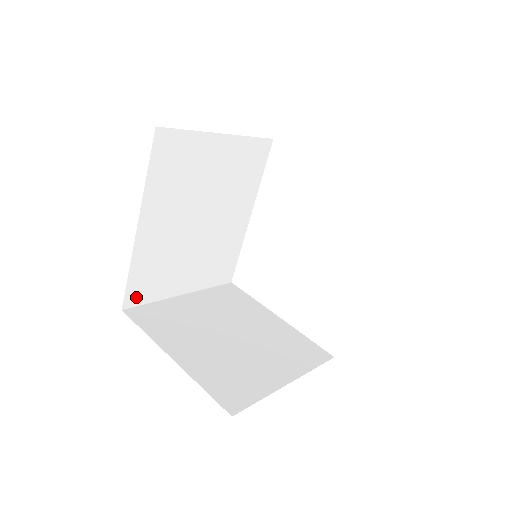
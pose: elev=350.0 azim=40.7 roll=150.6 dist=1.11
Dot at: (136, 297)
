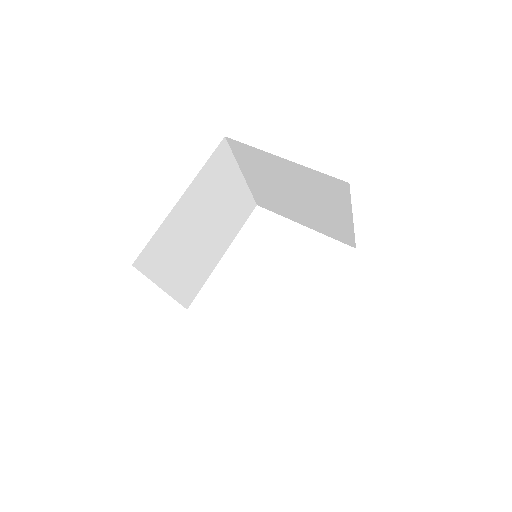
Dot at: (144, 262)
